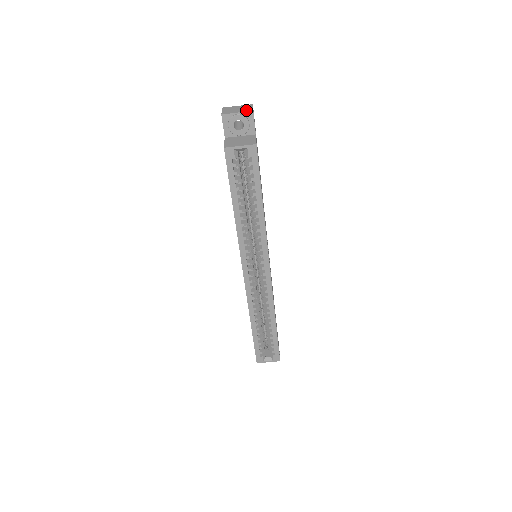
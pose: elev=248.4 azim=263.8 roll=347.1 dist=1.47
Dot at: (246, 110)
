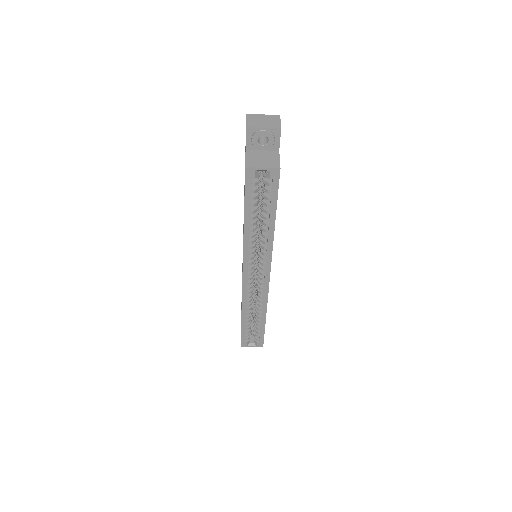
Dot at: (273, 125)
